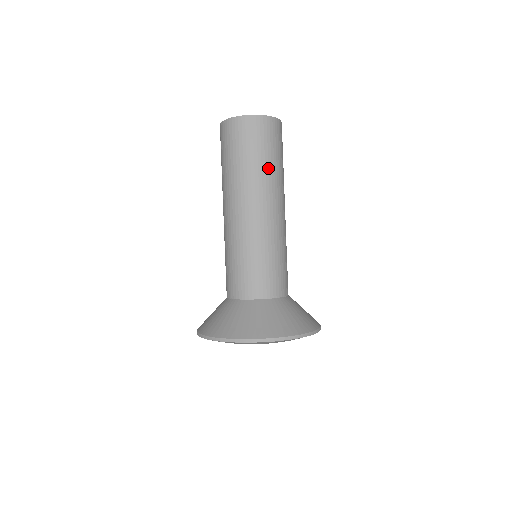
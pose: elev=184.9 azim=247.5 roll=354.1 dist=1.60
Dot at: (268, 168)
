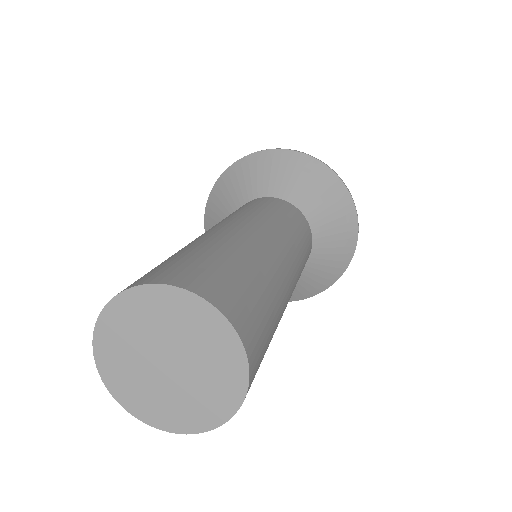
Dot at: occluded
